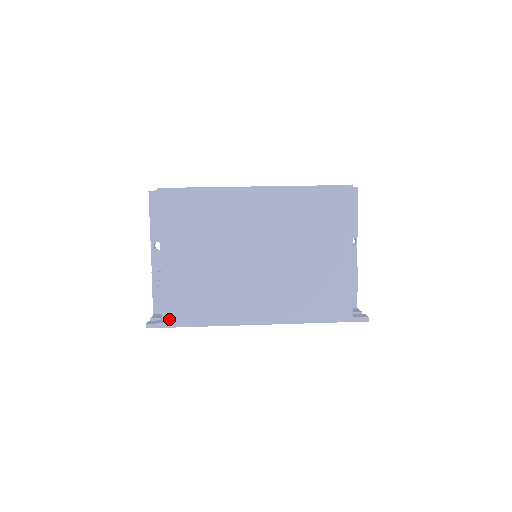
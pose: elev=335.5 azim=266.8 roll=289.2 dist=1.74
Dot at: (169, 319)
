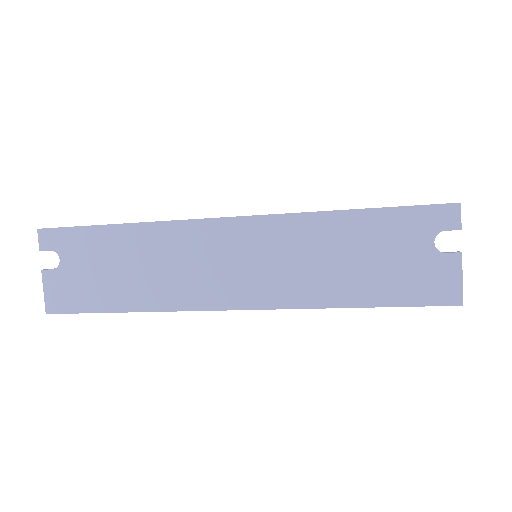
Dot at: occluded
